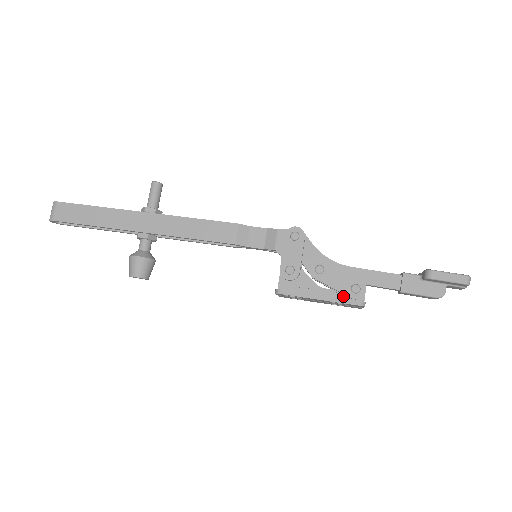
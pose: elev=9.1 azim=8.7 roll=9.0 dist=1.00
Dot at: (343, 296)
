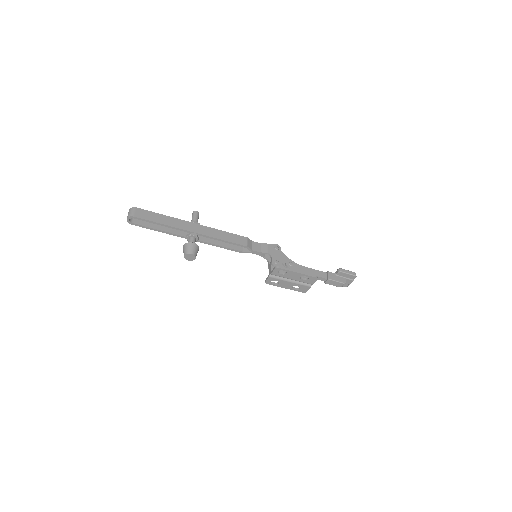
Dot at: occluded
